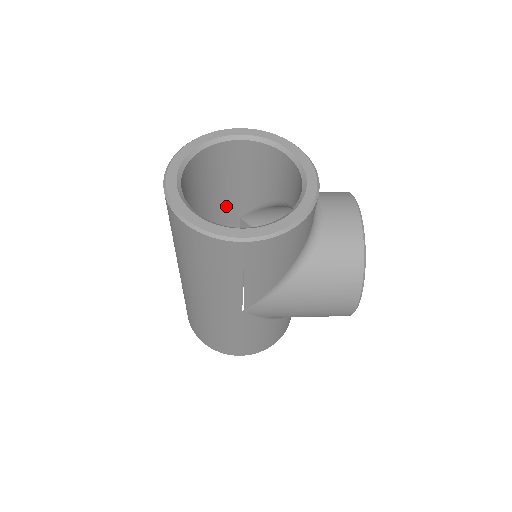
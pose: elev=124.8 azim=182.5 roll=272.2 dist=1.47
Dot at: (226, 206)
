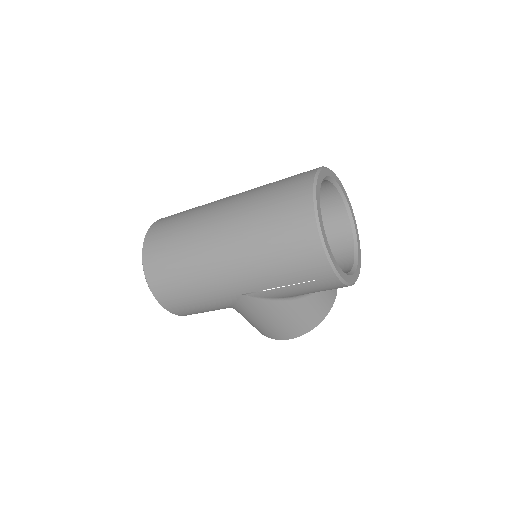
Dot at: occluded
